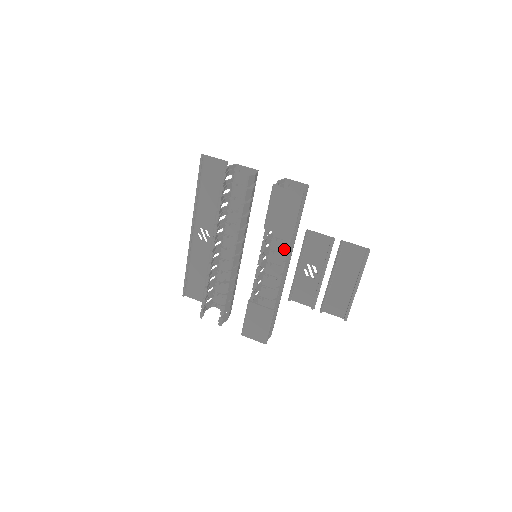
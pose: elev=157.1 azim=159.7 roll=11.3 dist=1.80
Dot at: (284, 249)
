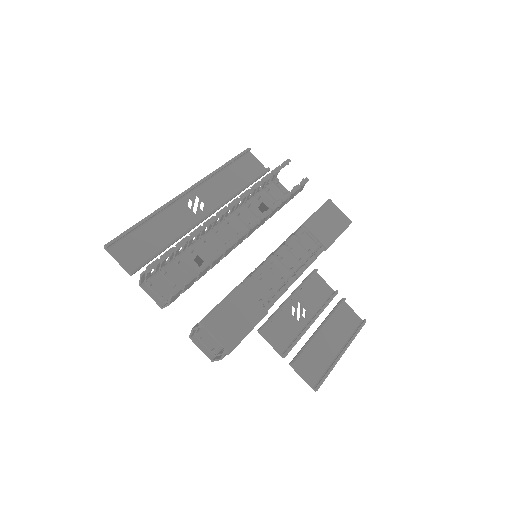
Dot at: (282, 273)
